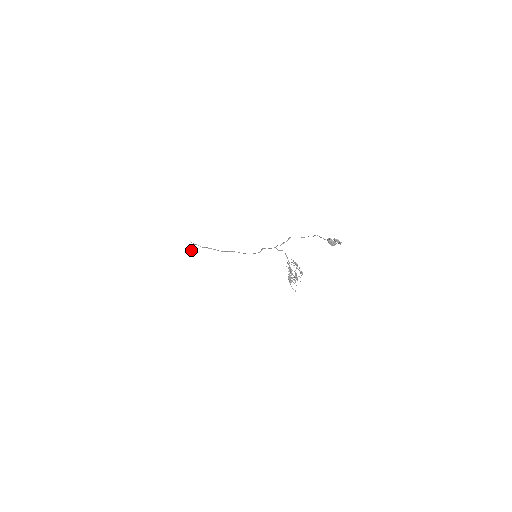
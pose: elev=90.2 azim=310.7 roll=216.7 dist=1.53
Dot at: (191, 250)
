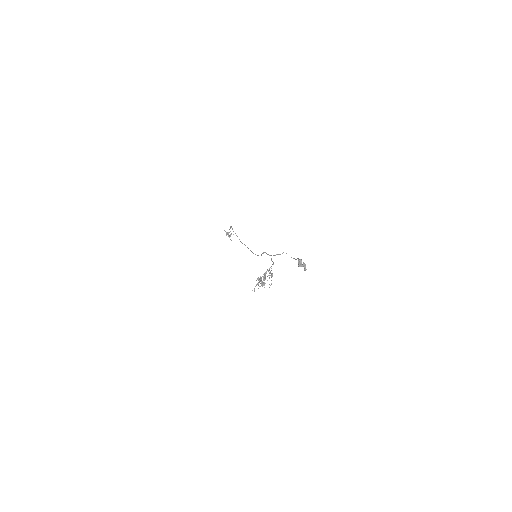
Dot at: (227, 234)
